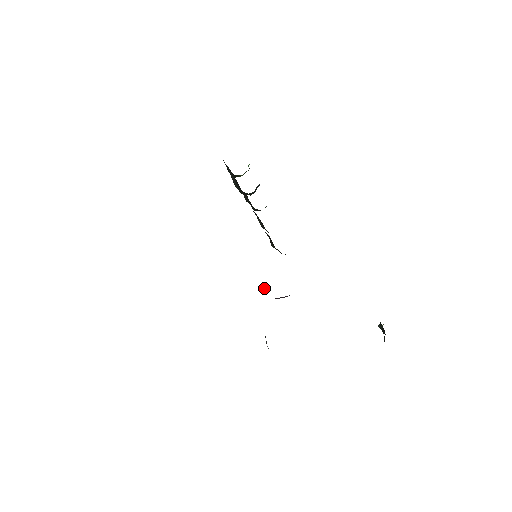
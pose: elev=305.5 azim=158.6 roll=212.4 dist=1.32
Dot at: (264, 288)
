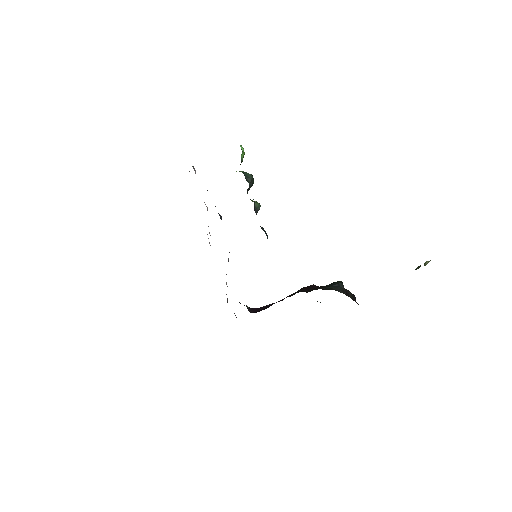
Dot at: (247, 307)
